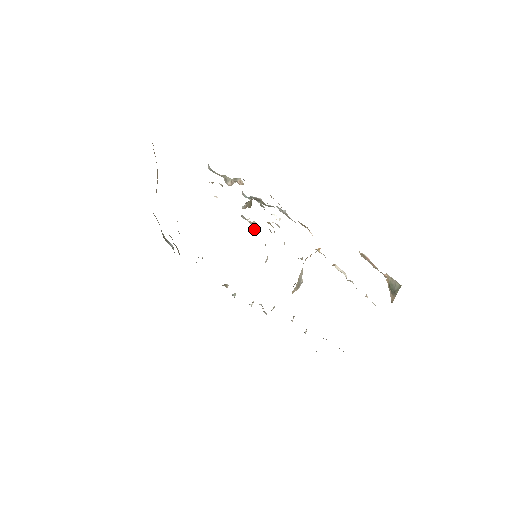
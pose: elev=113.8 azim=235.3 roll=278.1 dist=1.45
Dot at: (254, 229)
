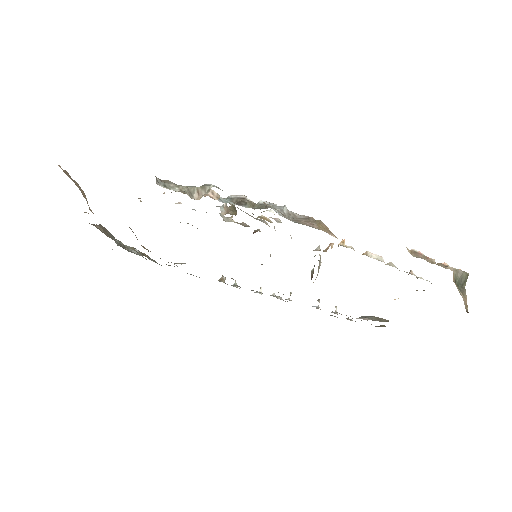
Dot at: (244, 226)
